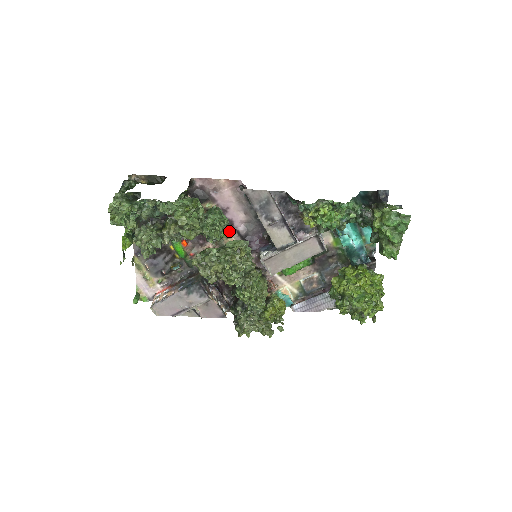
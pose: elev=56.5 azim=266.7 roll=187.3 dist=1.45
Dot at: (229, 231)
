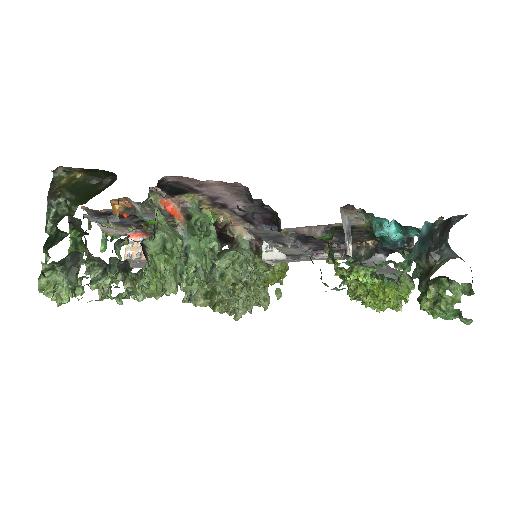
Dot at: (221, 210)
